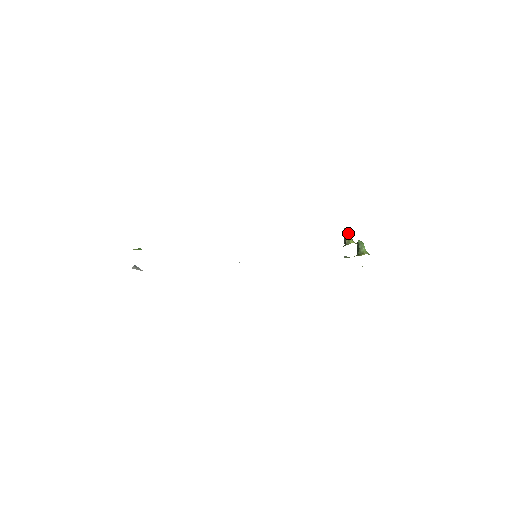
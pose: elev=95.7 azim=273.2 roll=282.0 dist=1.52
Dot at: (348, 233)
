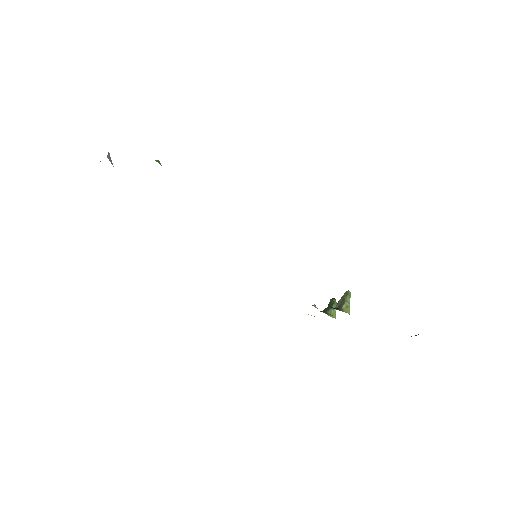
Dot at: (349, 299)
